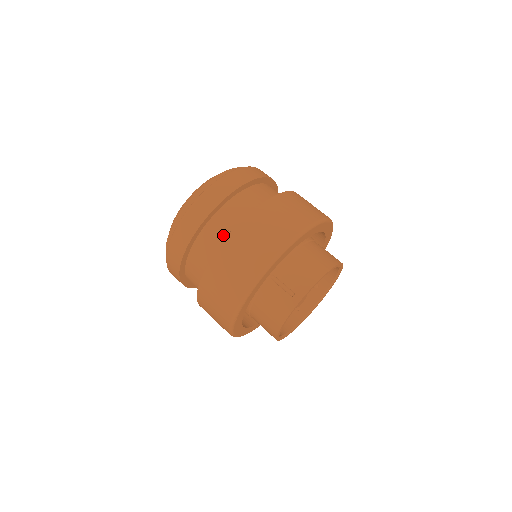
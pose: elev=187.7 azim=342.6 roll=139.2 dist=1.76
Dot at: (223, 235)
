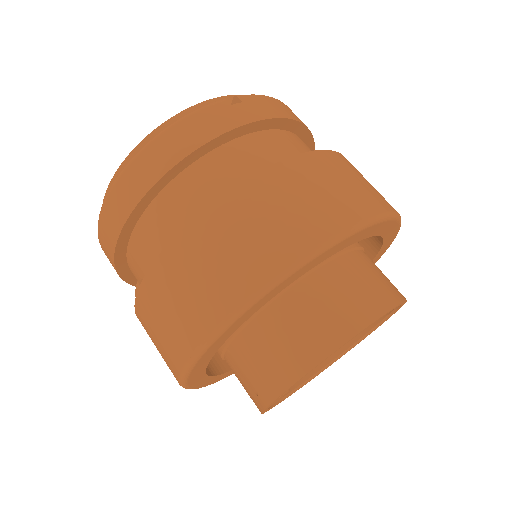
Dot at: (136, 288)
